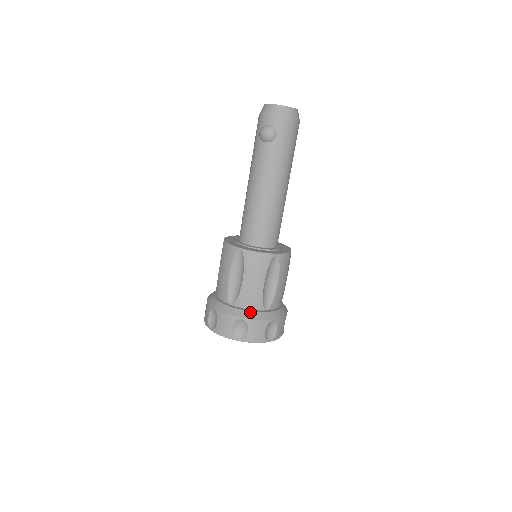
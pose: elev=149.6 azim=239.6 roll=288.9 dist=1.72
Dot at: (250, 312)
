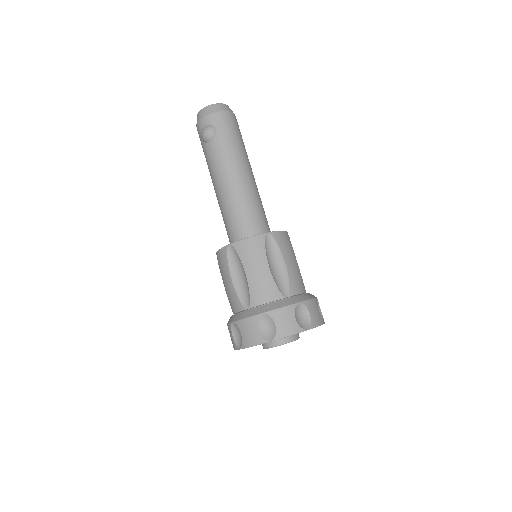
Dot at: (269, 304)
